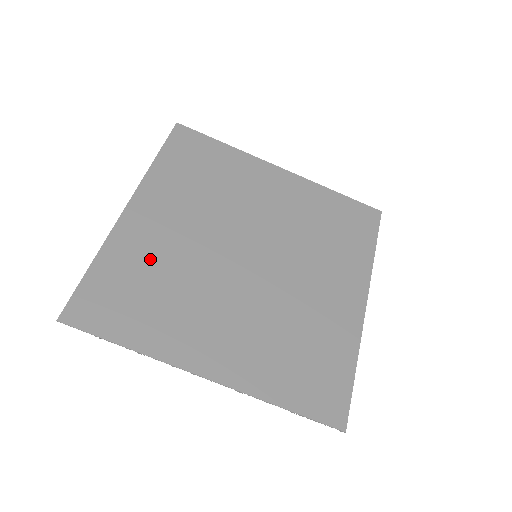
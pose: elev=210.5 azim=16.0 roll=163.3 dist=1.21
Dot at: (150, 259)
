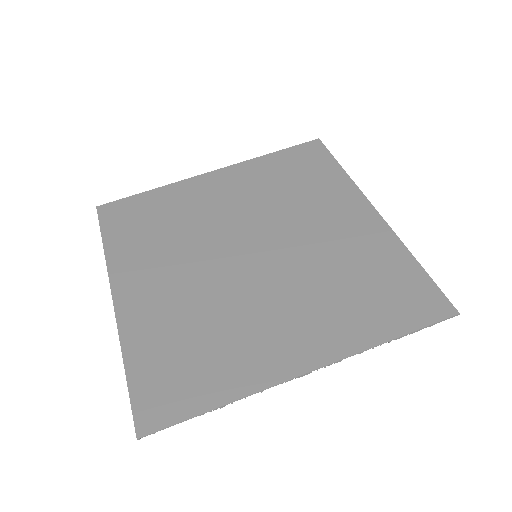
Dot at: (182, 208)
